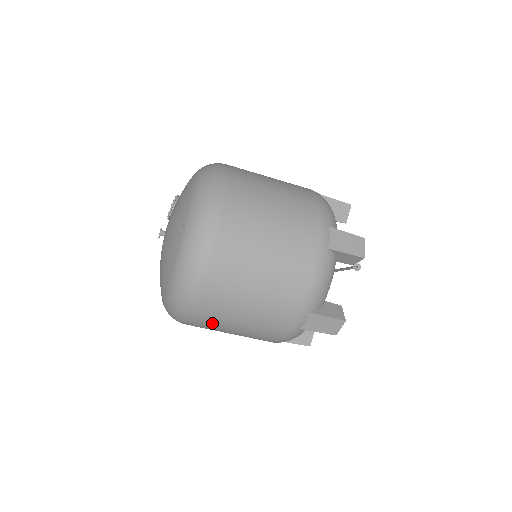
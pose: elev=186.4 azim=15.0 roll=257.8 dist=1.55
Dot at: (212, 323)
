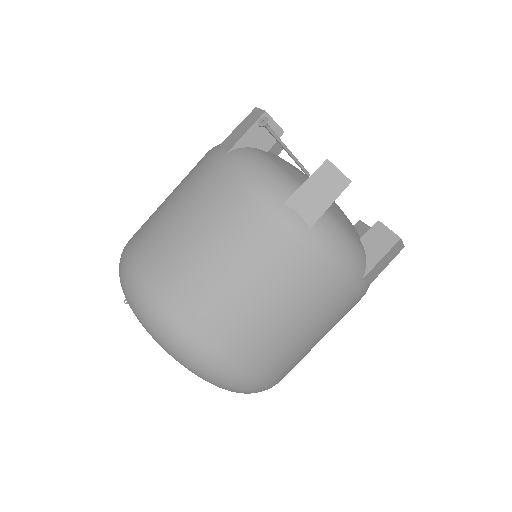
Dot at: (247, 340)
